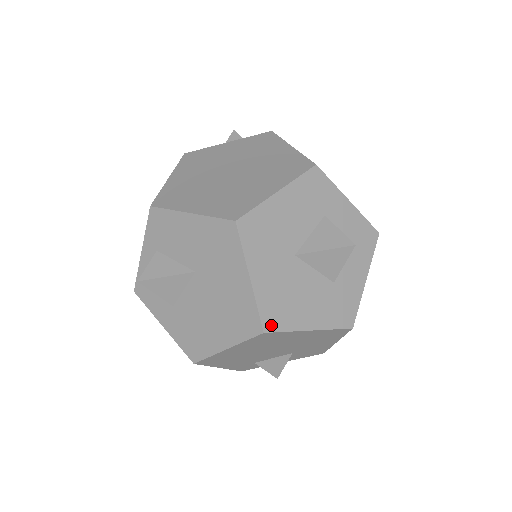
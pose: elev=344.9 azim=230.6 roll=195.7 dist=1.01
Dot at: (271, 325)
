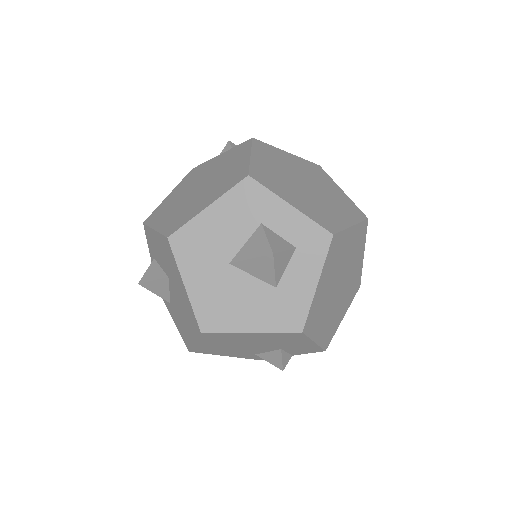
Dot at: (208, 327)
